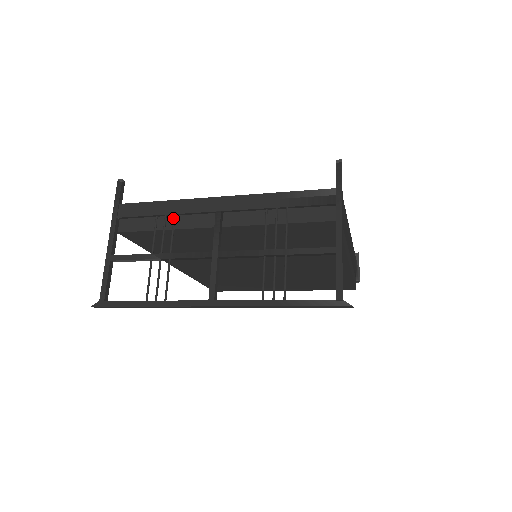
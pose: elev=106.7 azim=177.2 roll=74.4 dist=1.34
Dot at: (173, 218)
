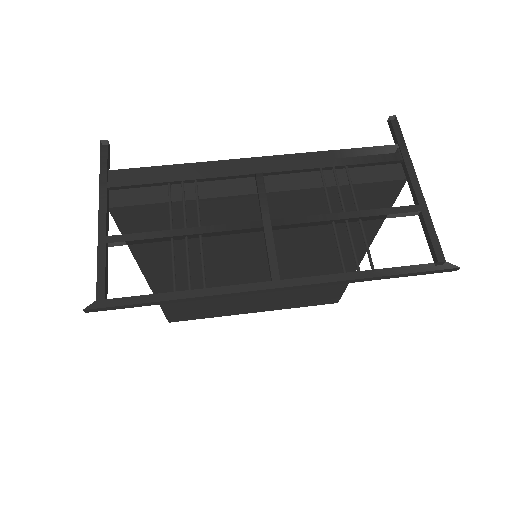
Dot at: (195, 184)
